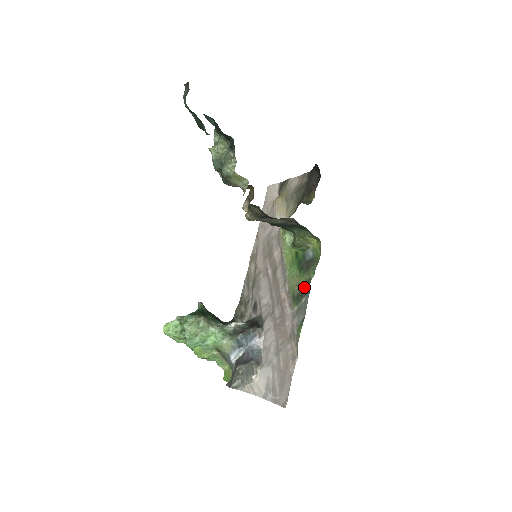
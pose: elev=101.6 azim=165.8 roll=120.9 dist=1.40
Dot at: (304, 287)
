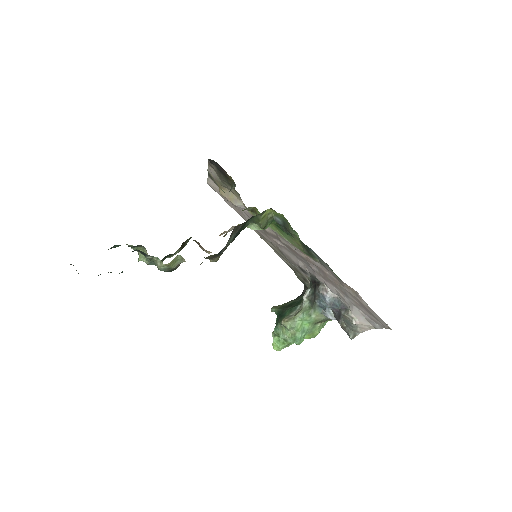
Dot at: (303, 246)
